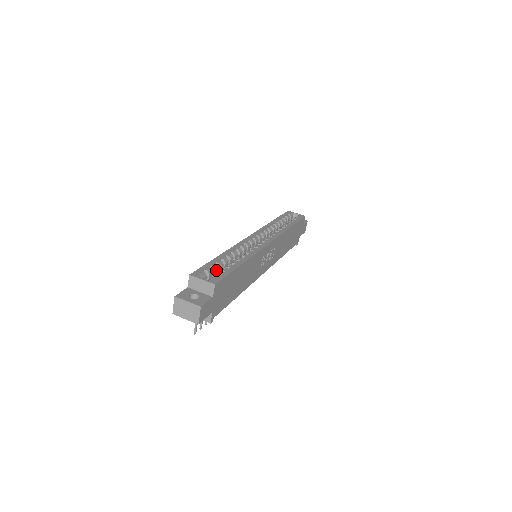
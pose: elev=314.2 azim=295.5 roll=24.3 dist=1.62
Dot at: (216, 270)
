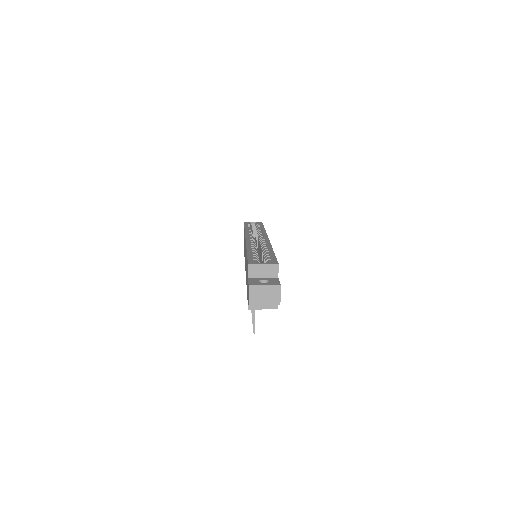
Dot at: occluded
